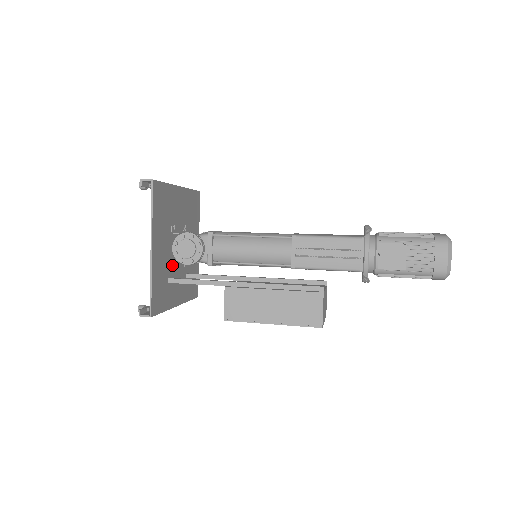
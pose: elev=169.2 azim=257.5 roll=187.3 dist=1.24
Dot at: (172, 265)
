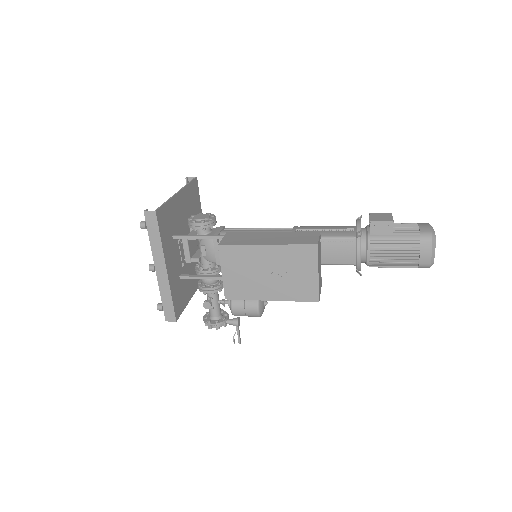
Dot at: occluded
